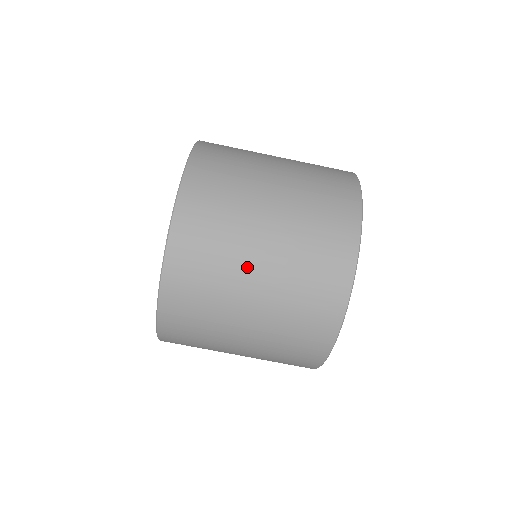
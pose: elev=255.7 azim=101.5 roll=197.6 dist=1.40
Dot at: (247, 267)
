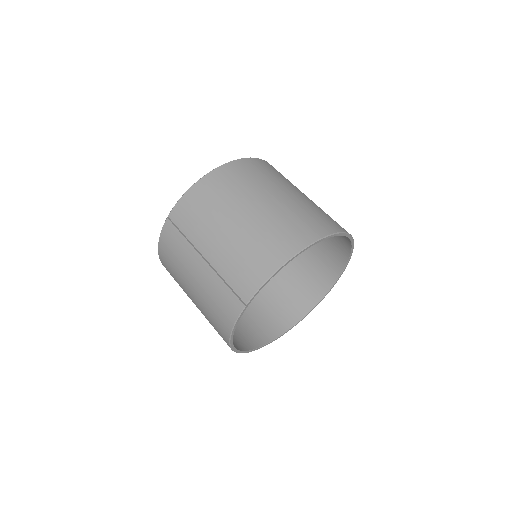
Dot at: occluded
